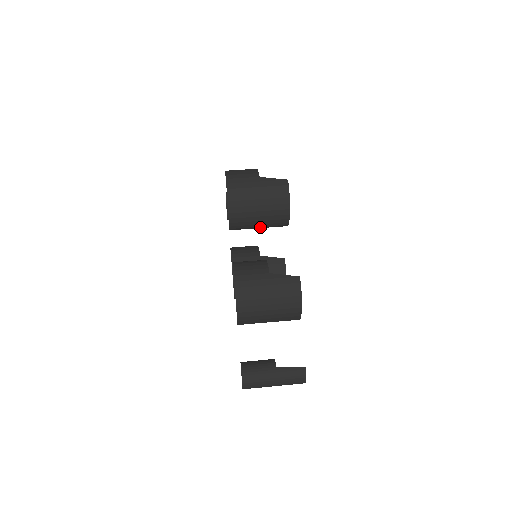
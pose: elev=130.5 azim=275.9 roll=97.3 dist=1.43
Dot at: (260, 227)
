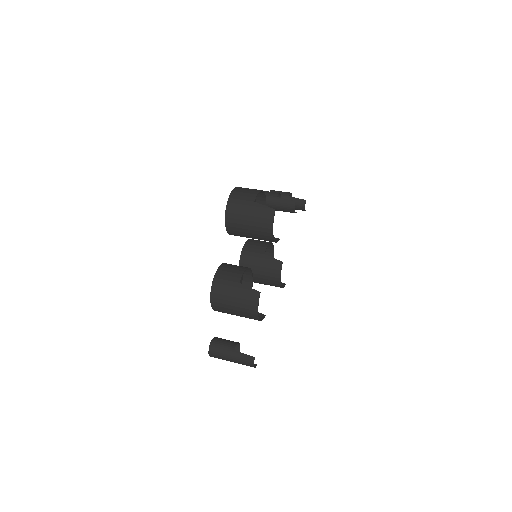
Dot at: occluded
